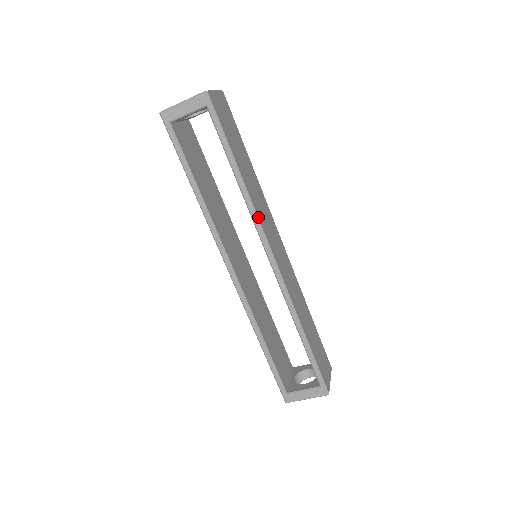
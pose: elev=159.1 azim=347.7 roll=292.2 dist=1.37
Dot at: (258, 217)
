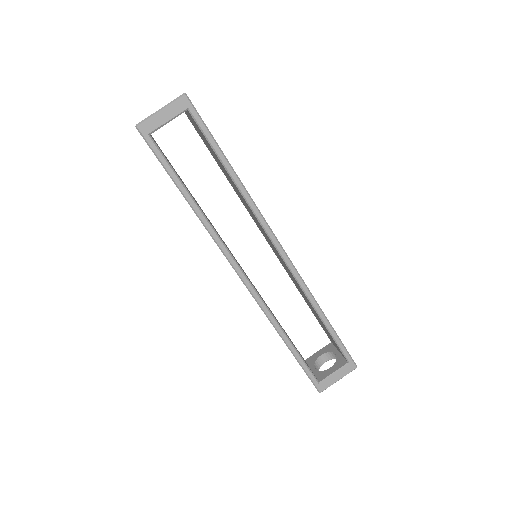
Dot at: (260, 212)
